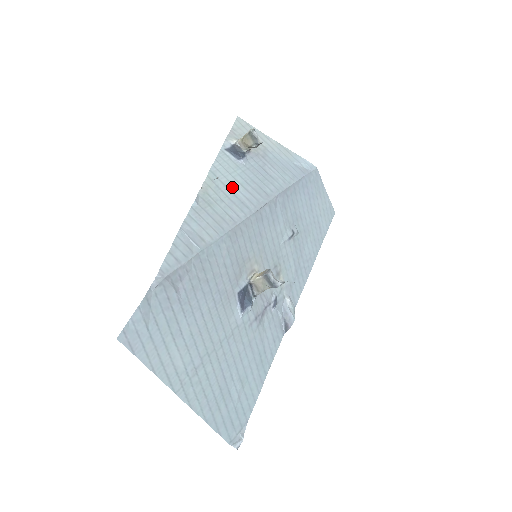
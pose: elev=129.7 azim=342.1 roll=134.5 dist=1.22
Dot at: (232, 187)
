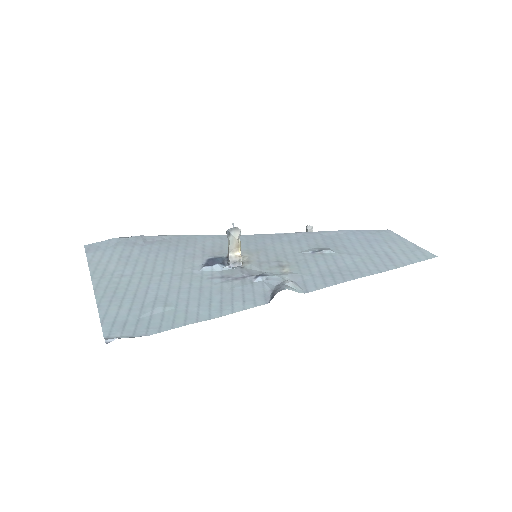
Dot at: occluded
